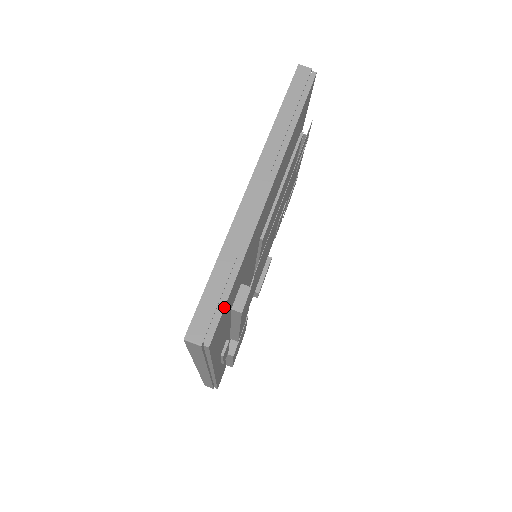
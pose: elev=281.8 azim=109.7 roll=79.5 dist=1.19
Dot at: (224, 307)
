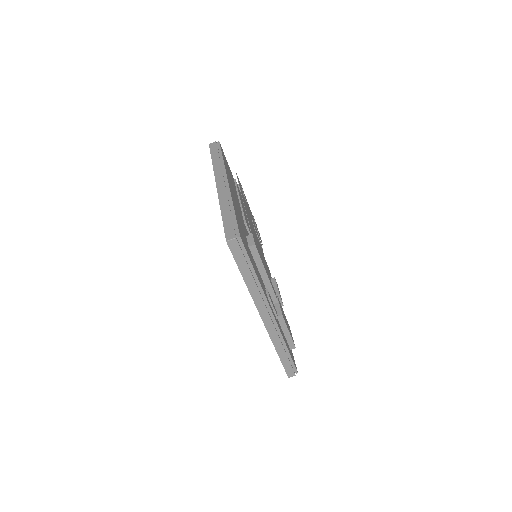
Dot at: (237, 222)
